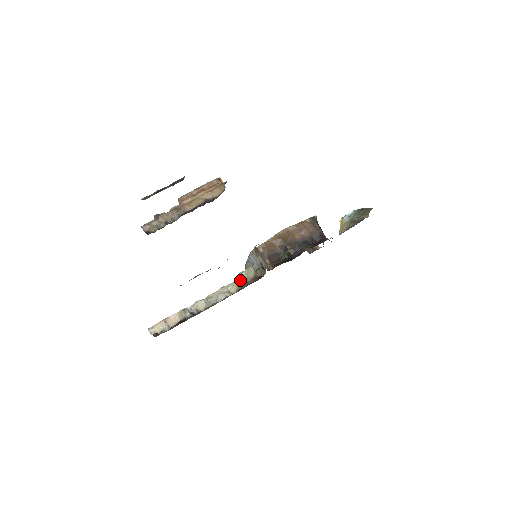
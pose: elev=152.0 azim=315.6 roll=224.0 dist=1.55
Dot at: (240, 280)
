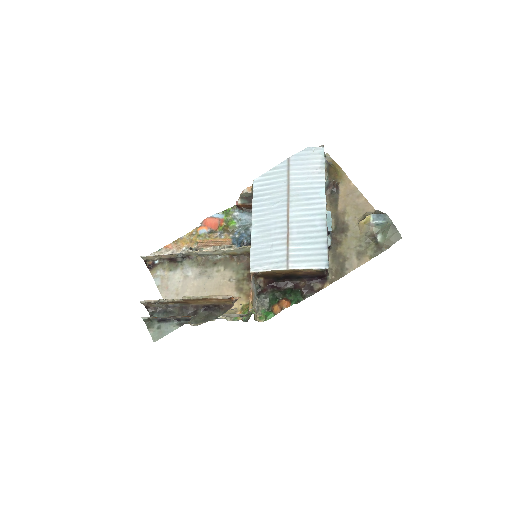
Dot at: (235, 251)
